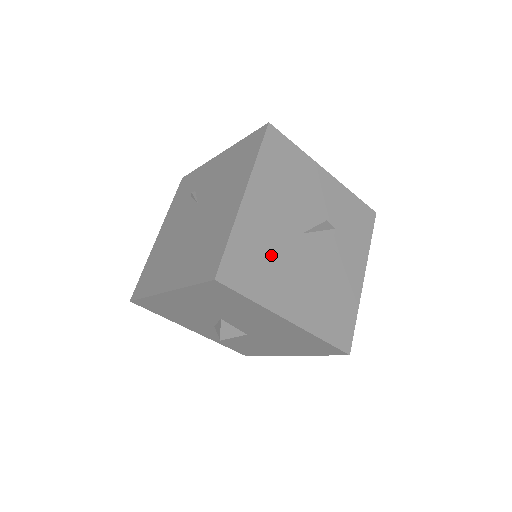
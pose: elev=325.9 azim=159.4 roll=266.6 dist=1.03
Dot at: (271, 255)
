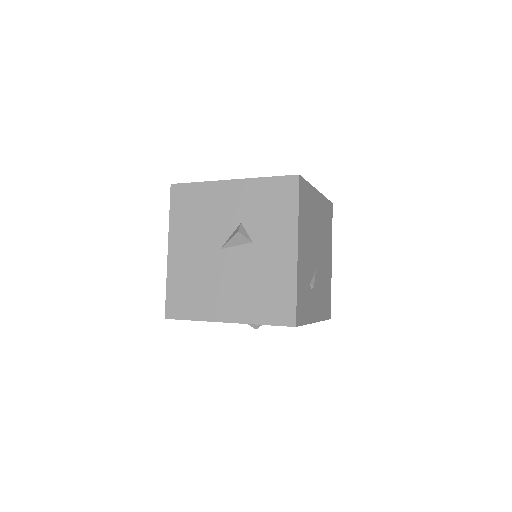
Dot at: (199, 281)
